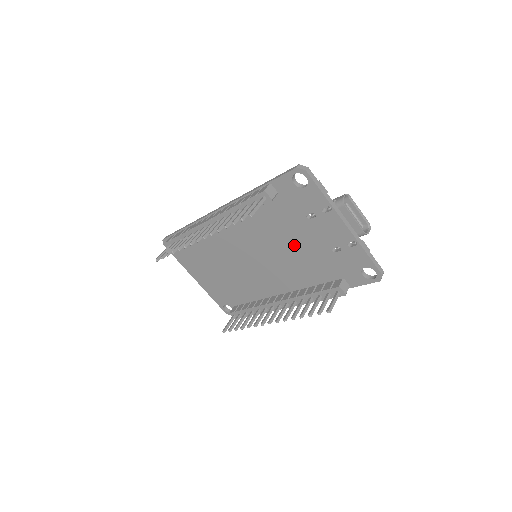
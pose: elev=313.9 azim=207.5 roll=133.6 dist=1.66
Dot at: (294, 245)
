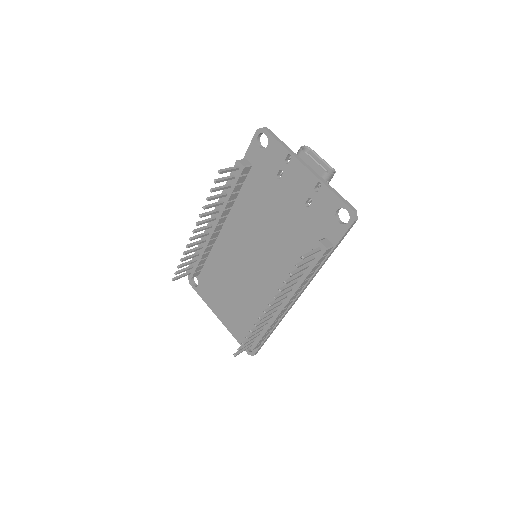
Dot at: (277, 219)
